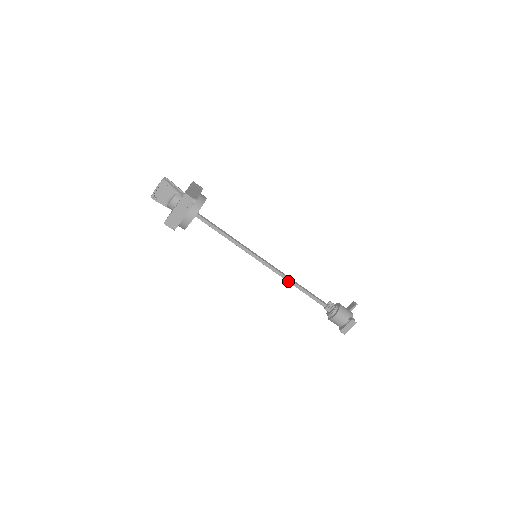
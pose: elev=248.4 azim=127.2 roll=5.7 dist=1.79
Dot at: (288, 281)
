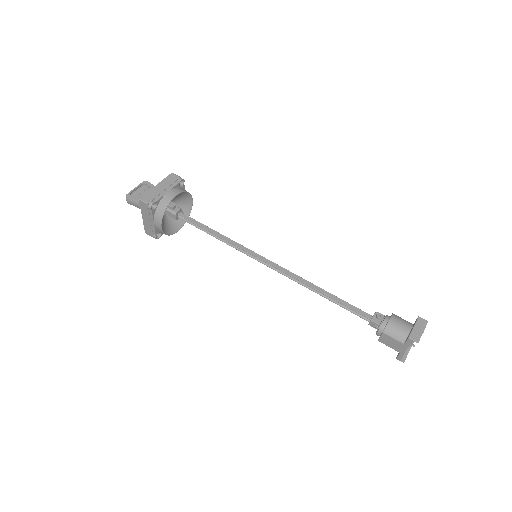
Dot at: (306, 283)
